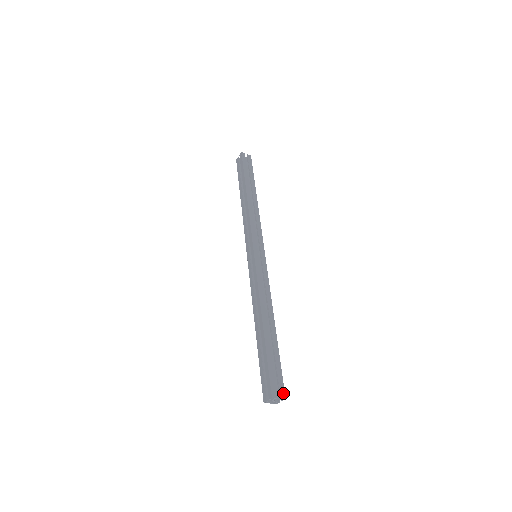
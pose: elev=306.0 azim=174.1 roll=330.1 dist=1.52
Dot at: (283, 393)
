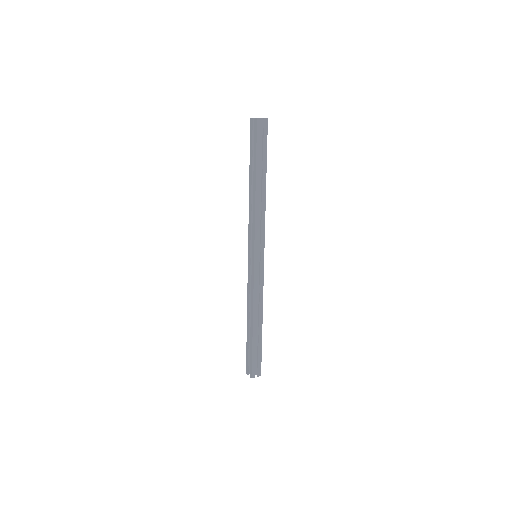
Dot at: (260, 373)
